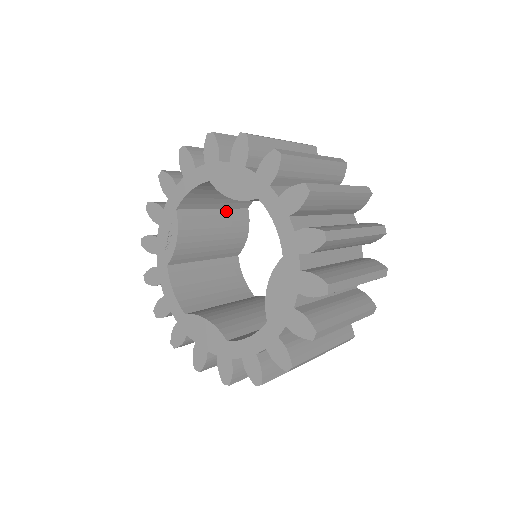
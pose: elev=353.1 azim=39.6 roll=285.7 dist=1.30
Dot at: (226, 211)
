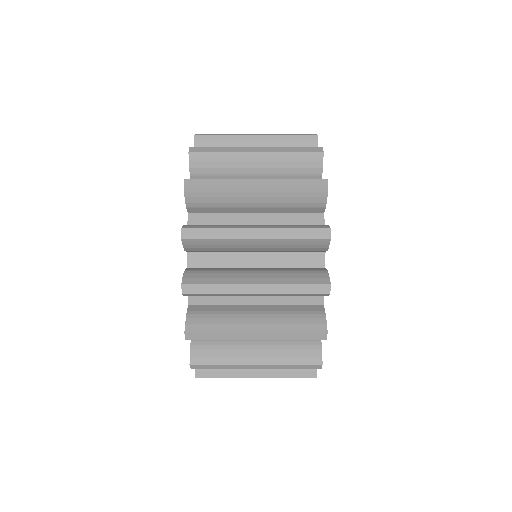
Dot at: occluded
